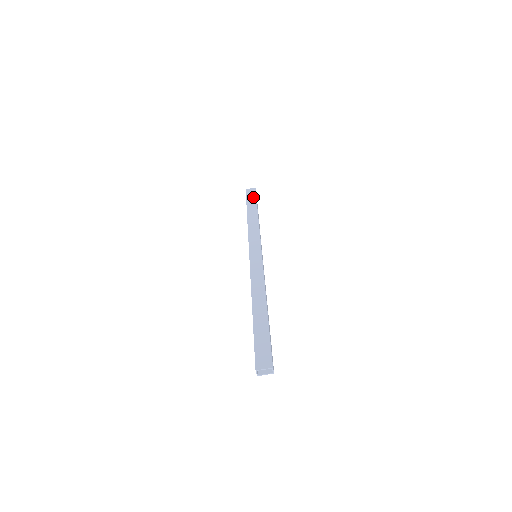
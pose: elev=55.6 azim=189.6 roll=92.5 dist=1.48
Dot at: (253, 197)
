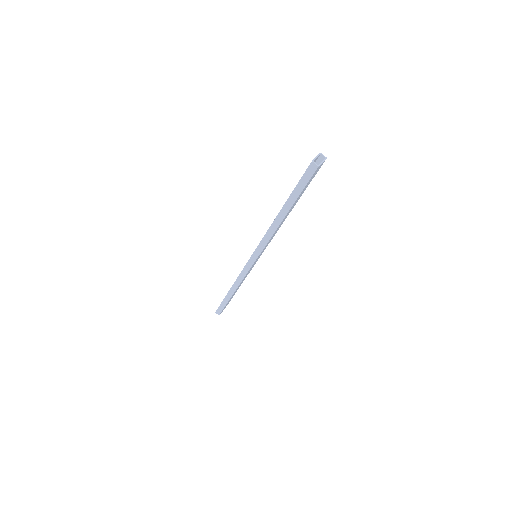
Dot at: occluded
